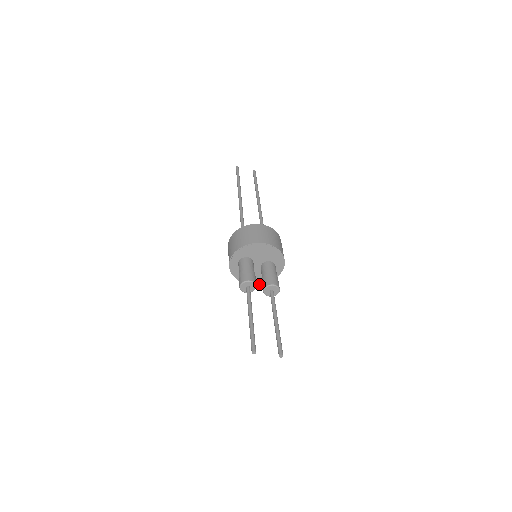
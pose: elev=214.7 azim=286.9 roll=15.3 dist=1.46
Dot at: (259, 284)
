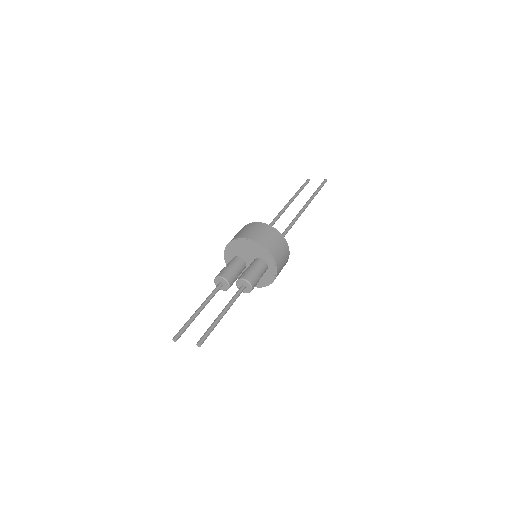
Dot at: (265, 286)
